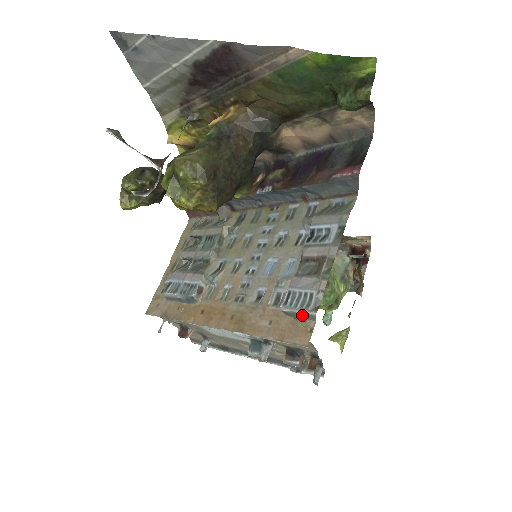
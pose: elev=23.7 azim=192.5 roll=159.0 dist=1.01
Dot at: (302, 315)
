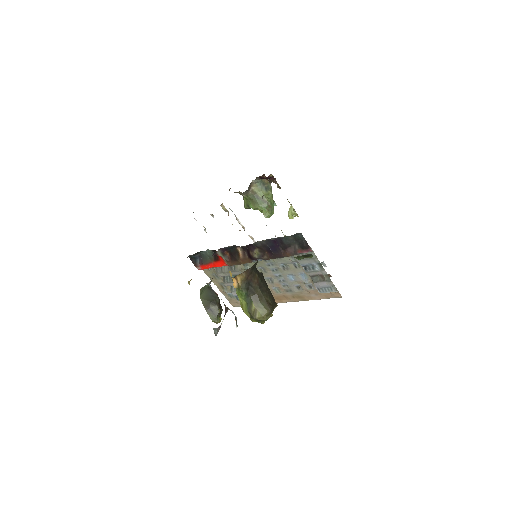
Dot at: (331, 292)
